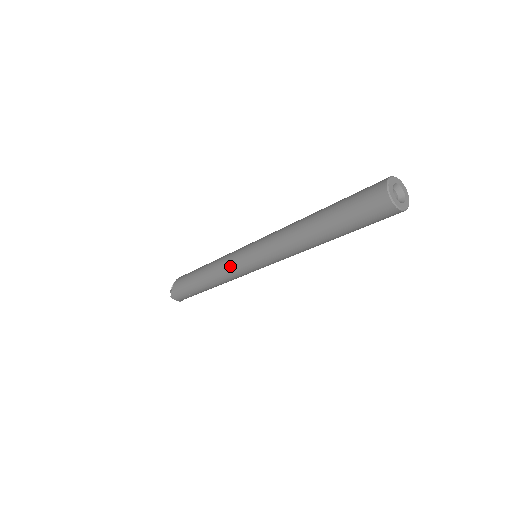
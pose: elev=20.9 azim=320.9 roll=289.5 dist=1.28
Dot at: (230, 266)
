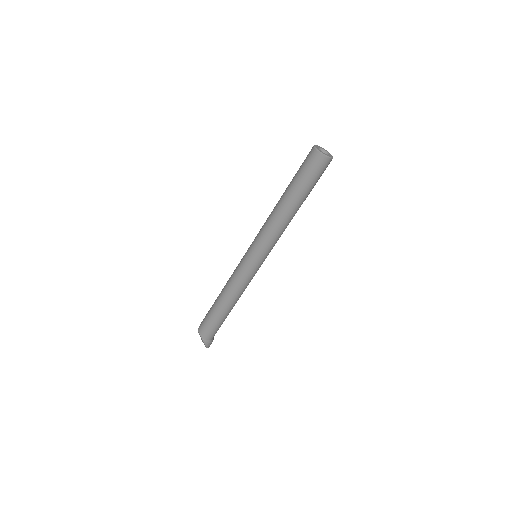
Dot at: (238, 265)
